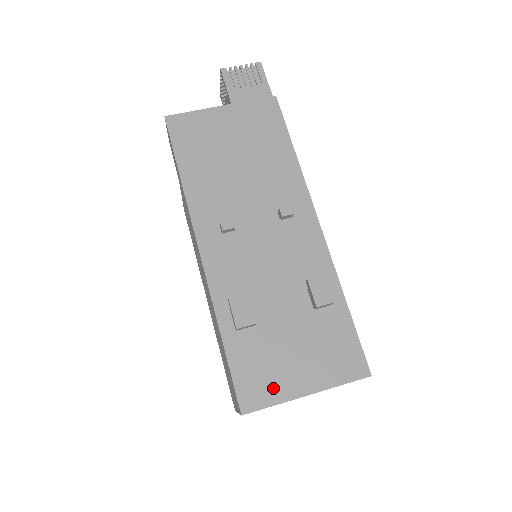
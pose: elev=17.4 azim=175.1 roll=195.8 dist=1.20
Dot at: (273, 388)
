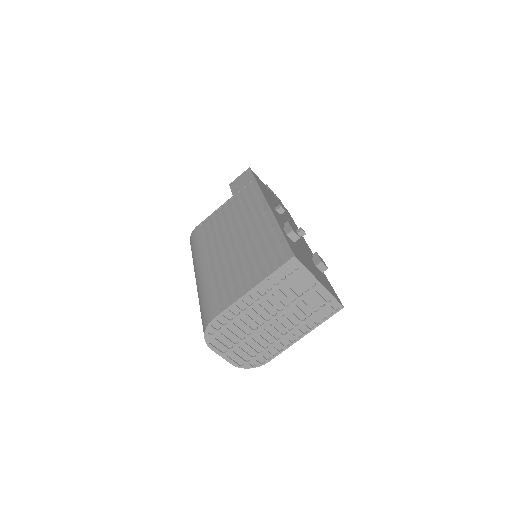
Dot at: (306, 265)
